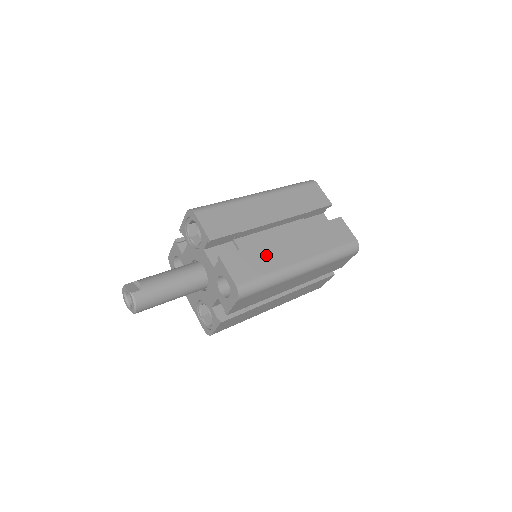
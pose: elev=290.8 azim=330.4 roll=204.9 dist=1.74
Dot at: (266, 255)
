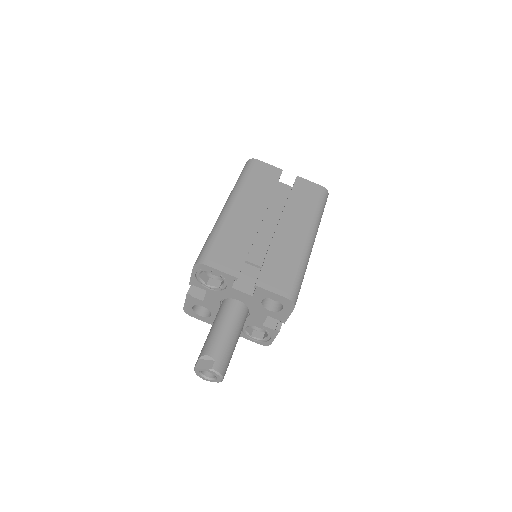
Dot at: (282, 254)
